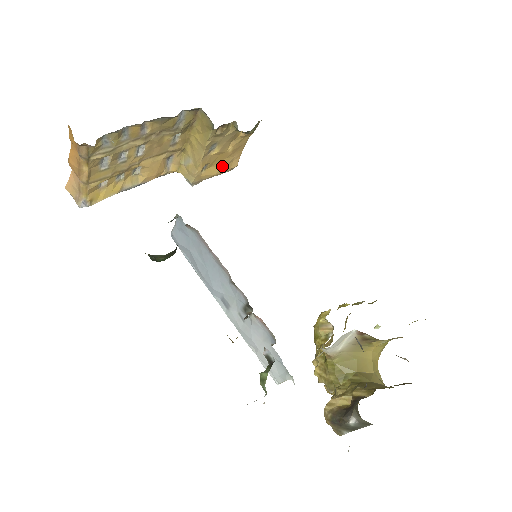
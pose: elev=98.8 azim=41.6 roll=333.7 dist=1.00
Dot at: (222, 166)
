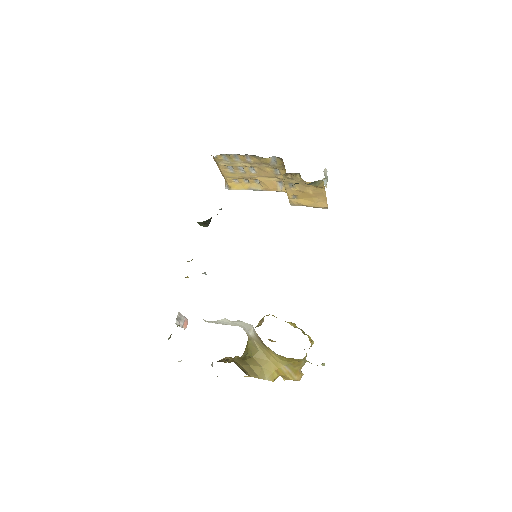
Dot at: (312, 202)
